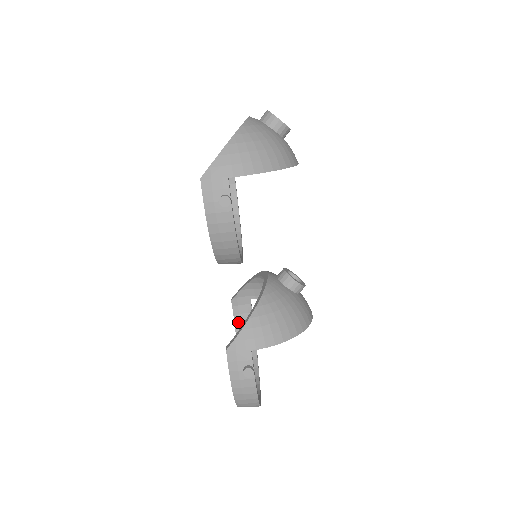
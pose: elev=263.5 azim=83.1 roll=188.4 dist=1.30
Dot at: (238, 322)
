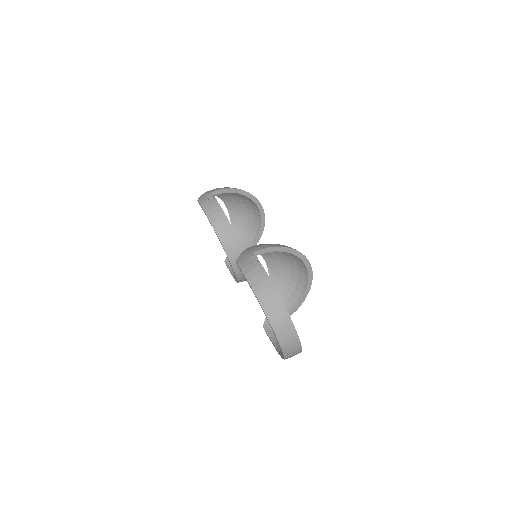
Dot at: (275, 341)
